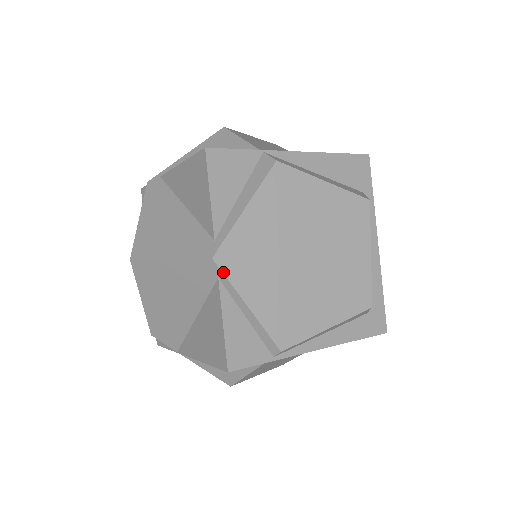
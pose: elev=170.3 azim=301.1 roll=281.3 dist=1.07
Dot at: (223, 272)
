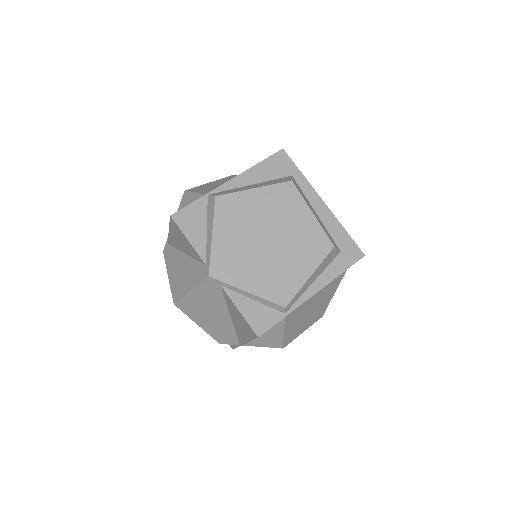
Dot at: (220, 280)
